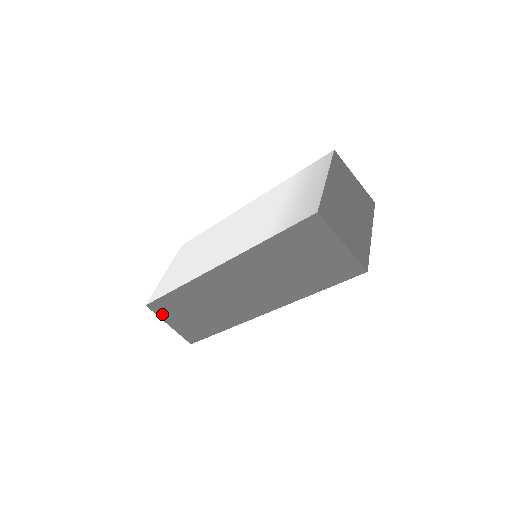
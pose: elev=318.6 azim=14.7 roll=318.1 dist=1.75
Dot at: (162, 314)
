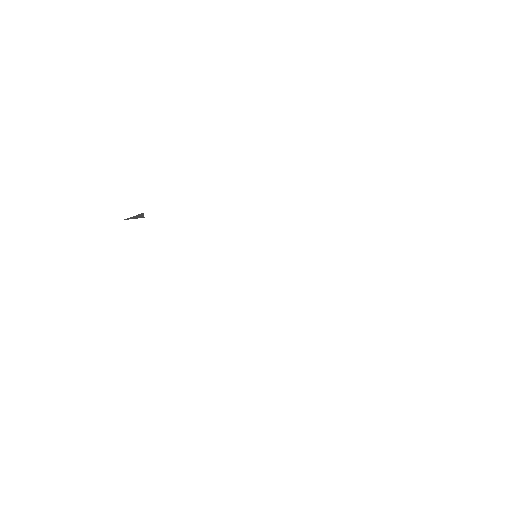
Dot at: occluded
